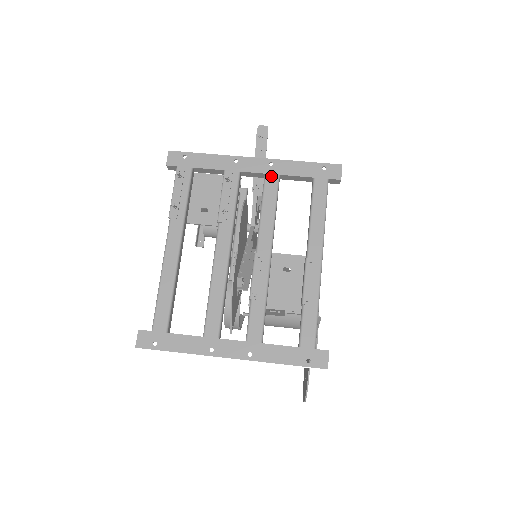
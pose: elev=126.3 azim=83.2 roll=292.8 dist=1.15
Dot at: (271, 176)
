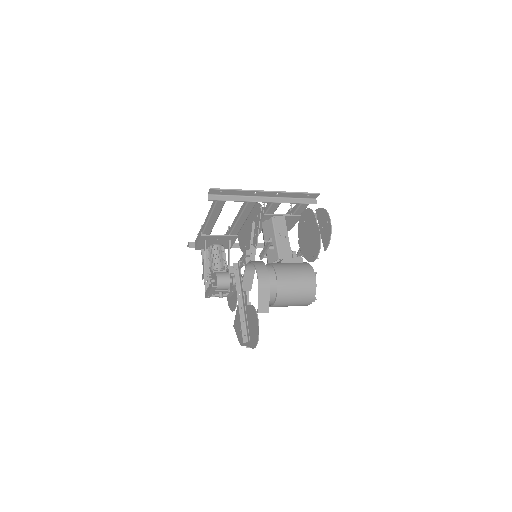
Dot at: occluded
